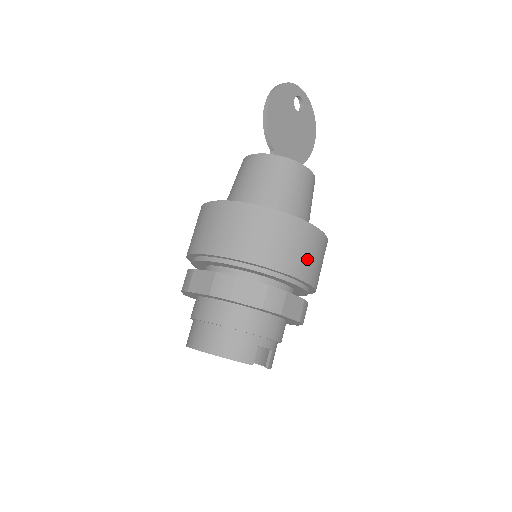
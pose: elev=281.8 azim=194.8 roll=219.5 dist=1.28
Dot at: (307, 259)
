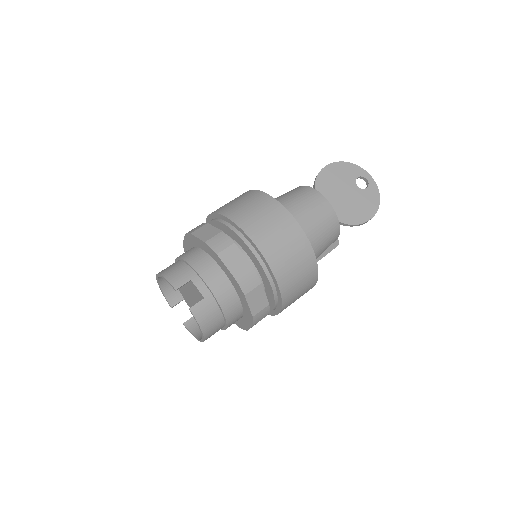
Dot at: (268, 231)
